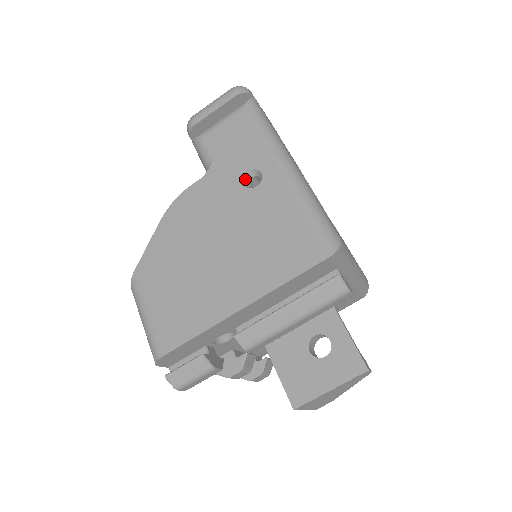
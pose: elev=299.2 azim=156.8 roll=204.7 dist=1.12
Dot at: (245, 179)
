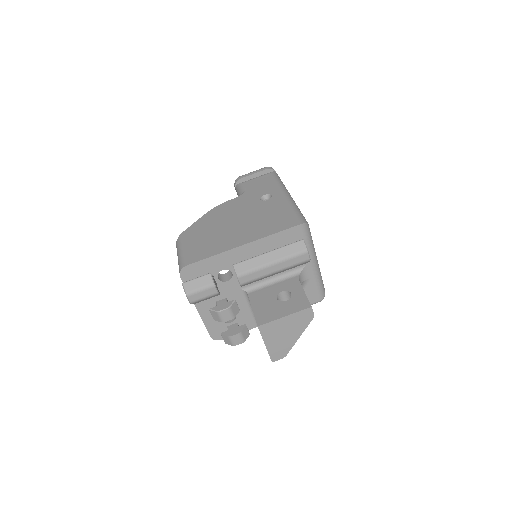
Dot at: (262, 198)
